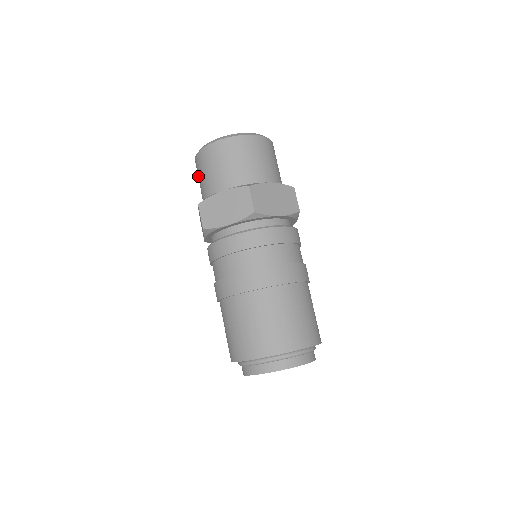
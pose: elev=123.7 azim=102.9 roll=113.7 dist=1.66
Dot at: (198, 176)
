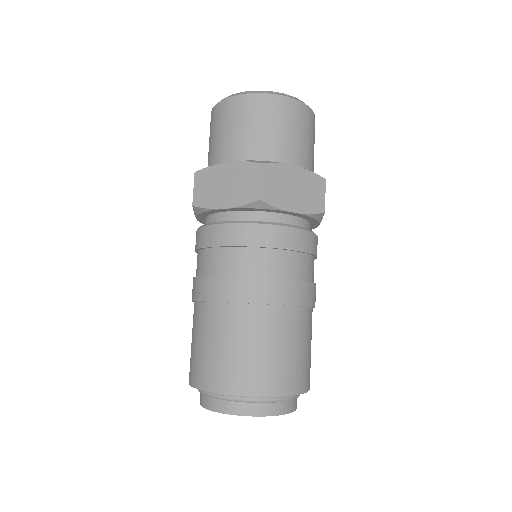
Dot at: (209, 137)
